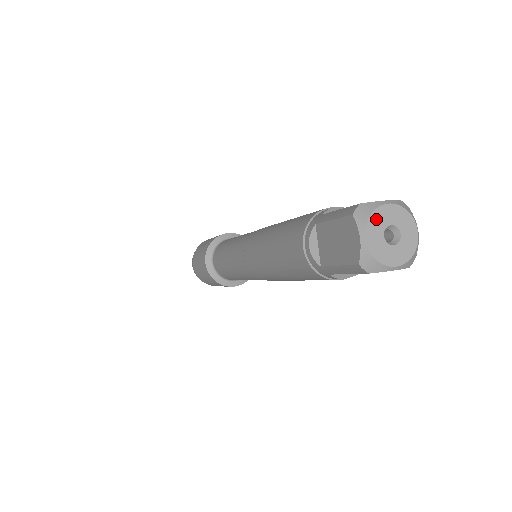
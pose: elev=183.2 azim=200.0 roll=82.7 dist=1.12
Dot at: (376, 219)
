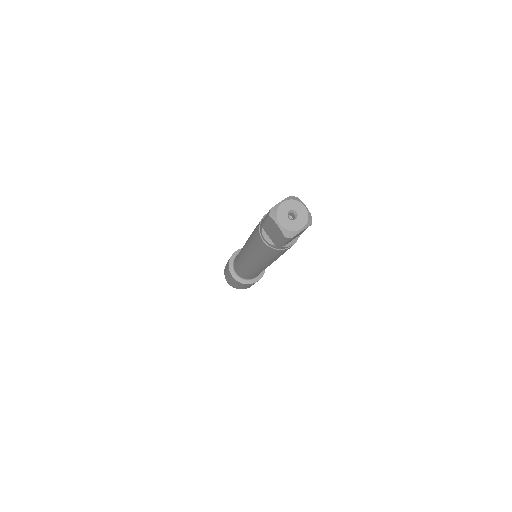
Dot at: (280, 212)
